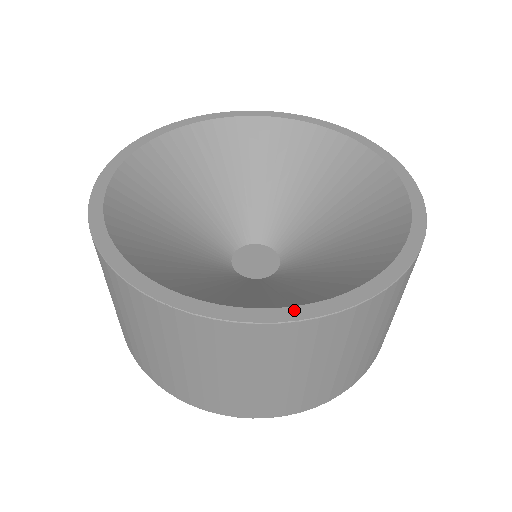
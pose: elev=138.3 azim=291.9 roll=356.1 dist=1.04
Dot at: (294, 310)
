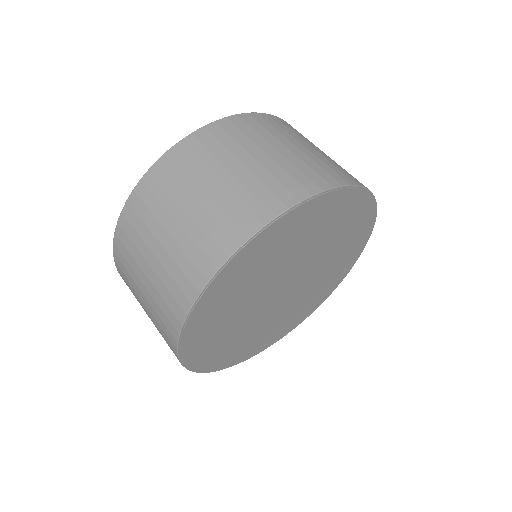
Dot at: occluded
